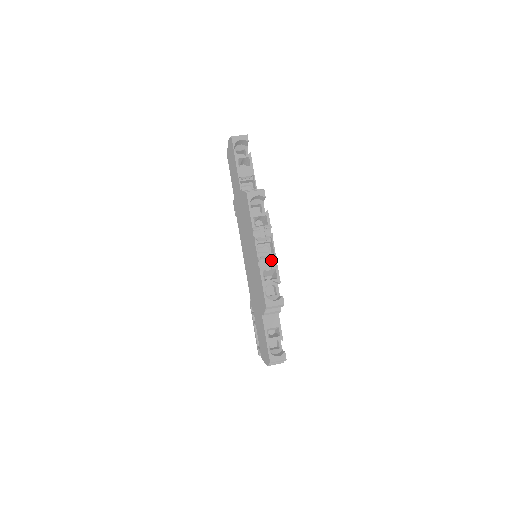
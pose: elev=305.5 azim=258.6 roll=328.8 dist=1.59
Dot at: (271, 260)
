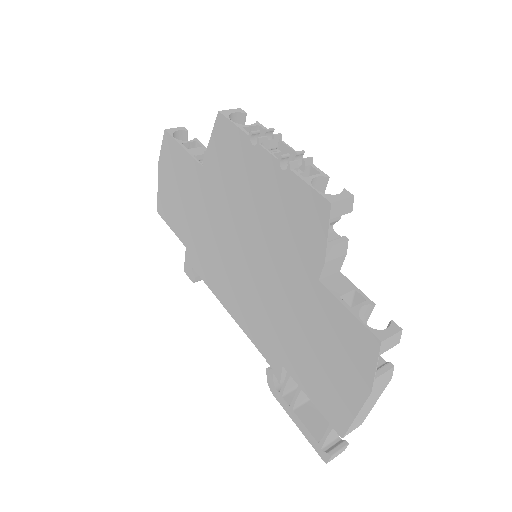
Dot at: occluded
